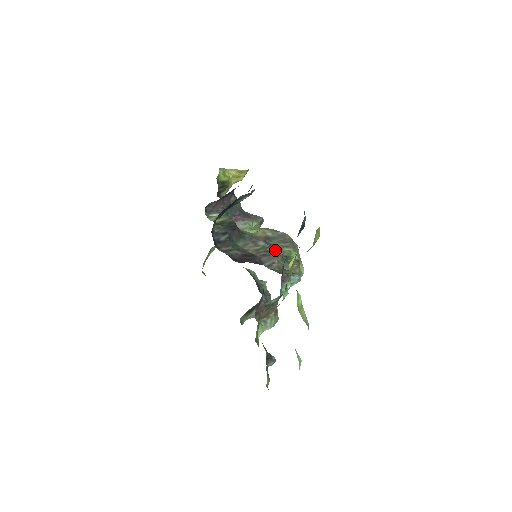
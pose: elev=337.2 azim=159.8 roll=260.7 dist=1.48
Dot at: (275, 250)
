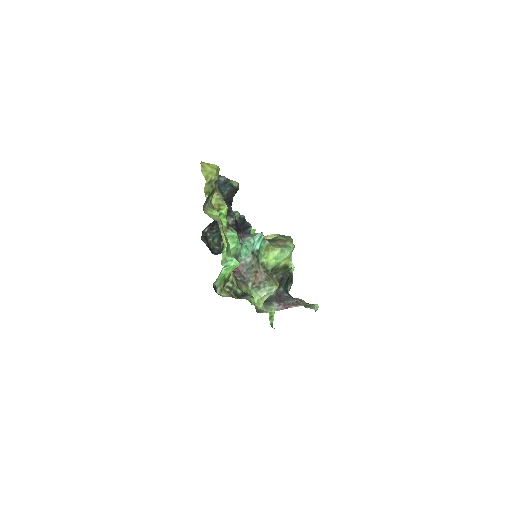
Dot at: occluded
